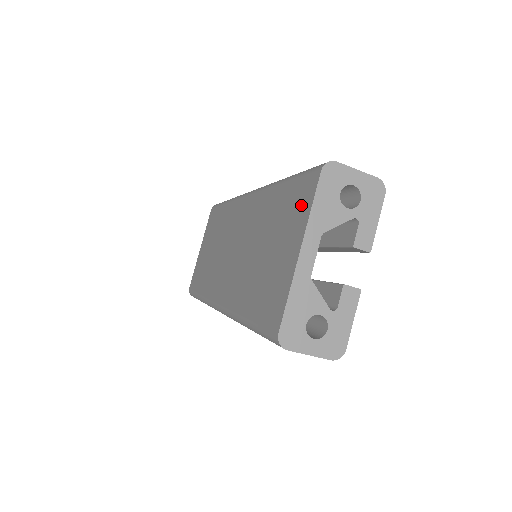
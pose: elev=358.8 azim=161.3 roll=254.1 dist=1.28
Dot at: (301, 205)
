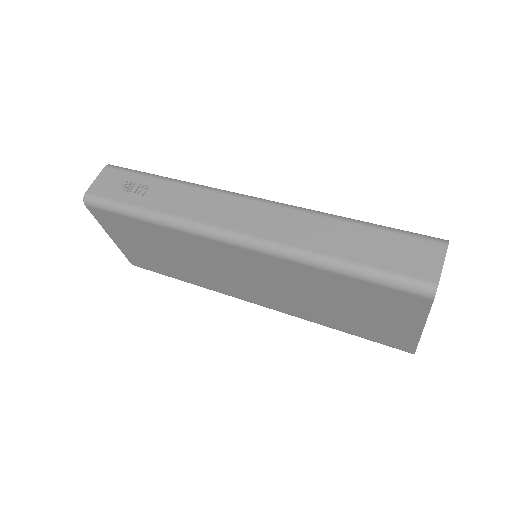
Dot at: (405, 307)
